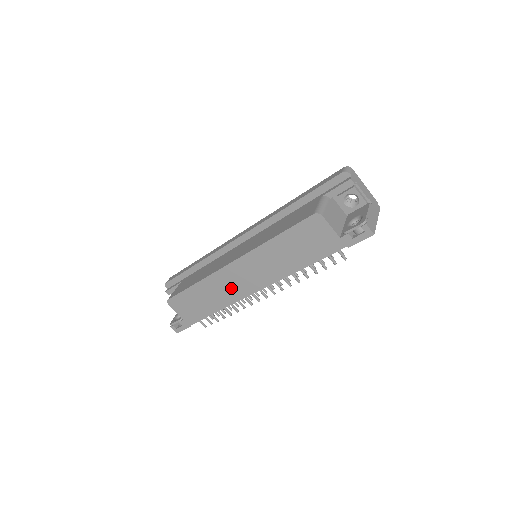
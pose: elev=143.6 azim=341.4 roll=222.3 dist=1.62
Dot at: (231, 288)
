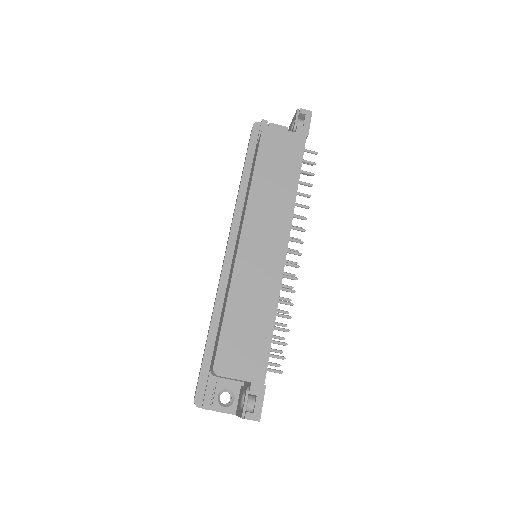
Dot at: (263, 270)
